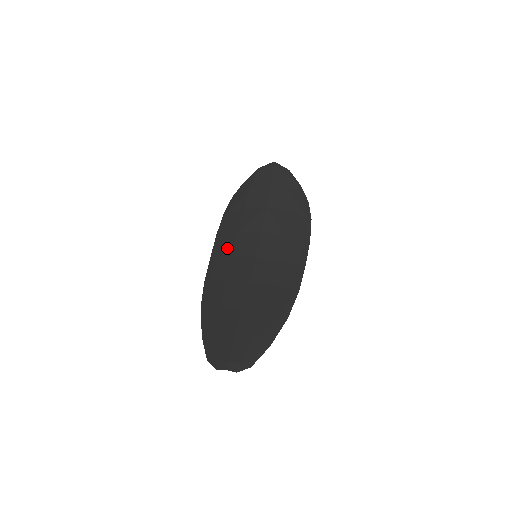
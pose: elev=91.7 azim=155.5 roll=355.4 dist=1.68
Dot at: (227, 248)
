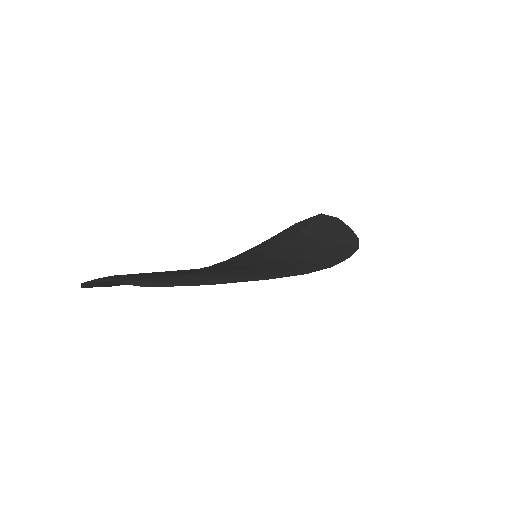
Dot at: (222, 262)
